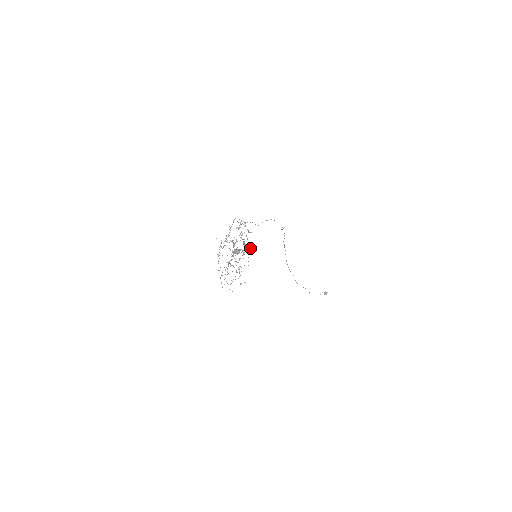
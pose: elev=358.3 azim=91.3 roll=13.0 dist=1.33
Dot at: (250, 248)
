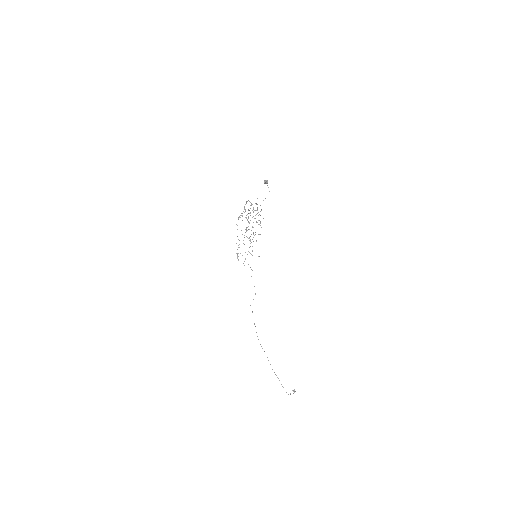
Dot at: (260, 222)
